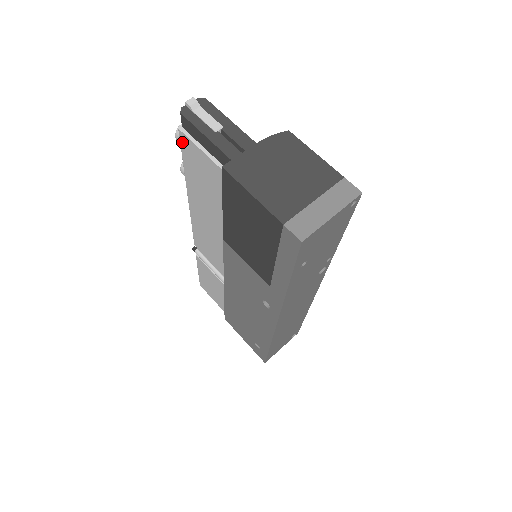
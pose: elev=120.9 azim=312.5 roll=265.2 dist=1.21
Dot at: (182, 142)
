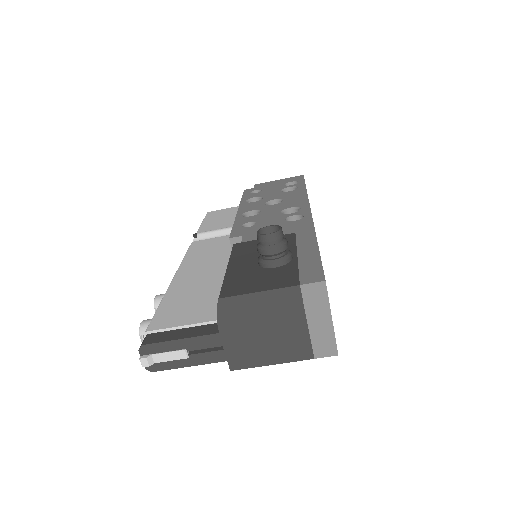
Dot at: occluded
